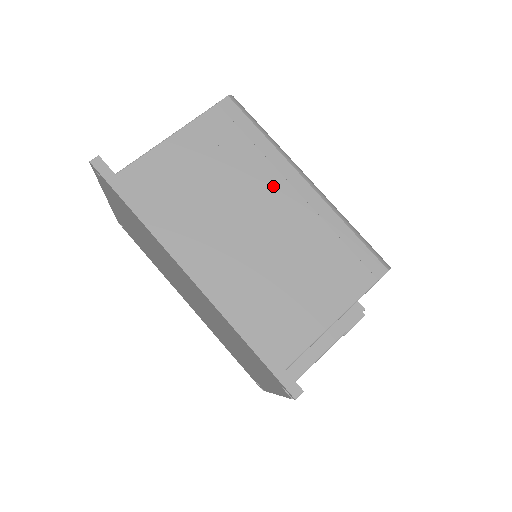
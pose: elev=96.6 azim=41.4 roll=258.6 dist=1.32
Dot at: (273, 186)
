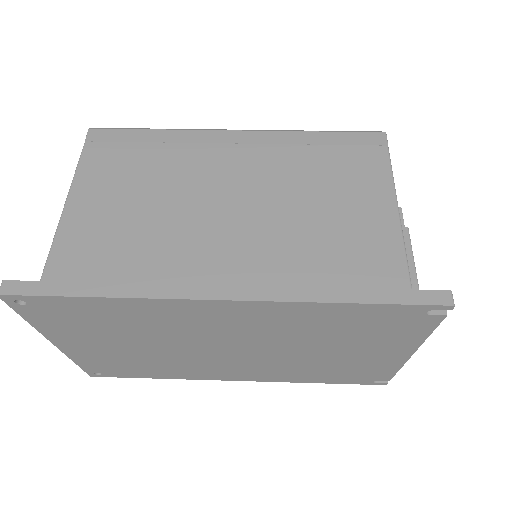
Dot at: (211, 158)
